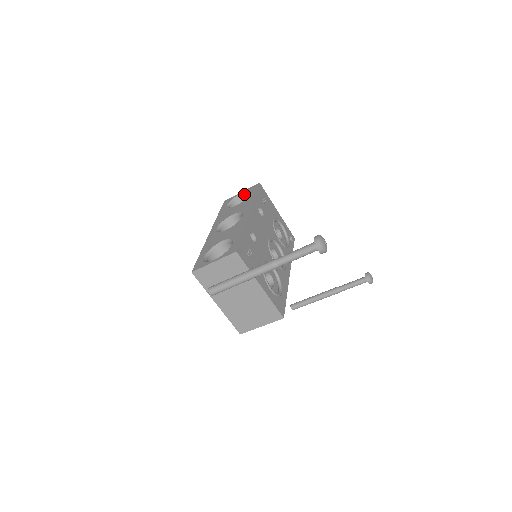
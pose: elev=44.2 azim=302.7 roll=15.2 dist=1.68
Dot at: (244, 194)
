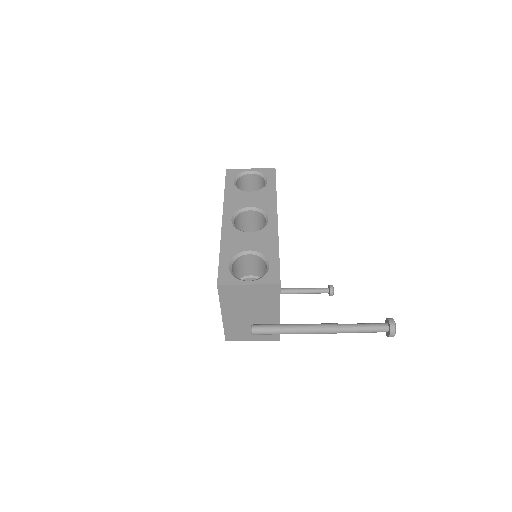
Dot at: (254, 173)
